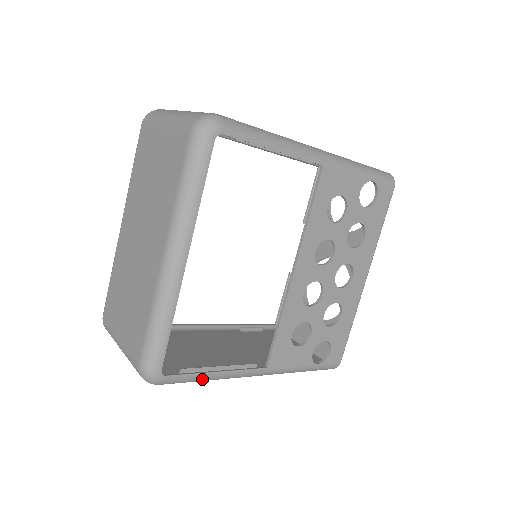
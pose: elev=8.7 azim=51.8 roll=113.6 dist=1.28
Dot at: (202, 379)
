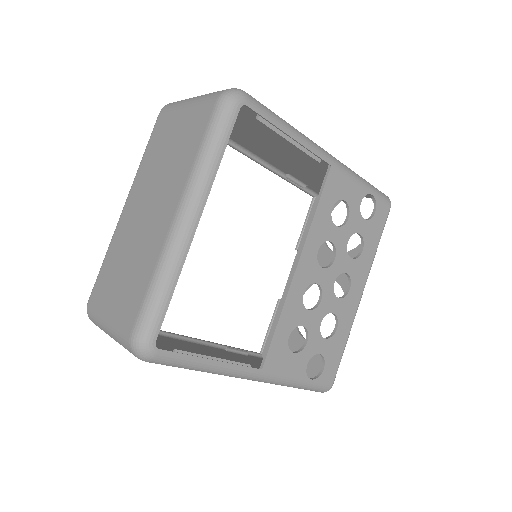
Dot at: (195, 365)
